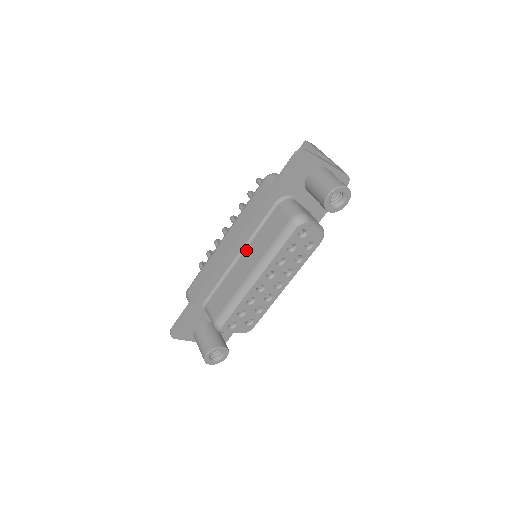
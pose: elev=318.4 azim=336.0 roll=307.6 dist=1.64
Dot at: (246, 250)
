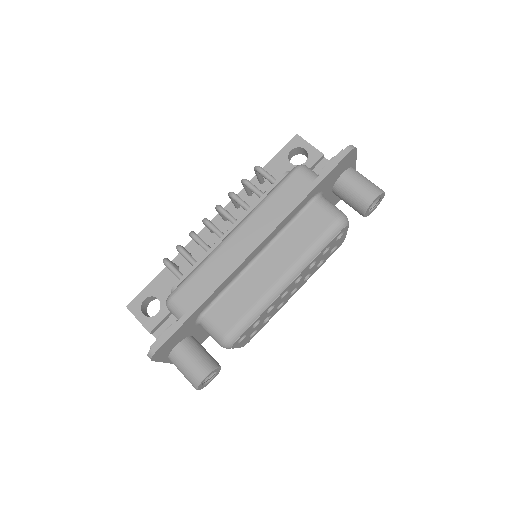
Dot at: (270, 249)
